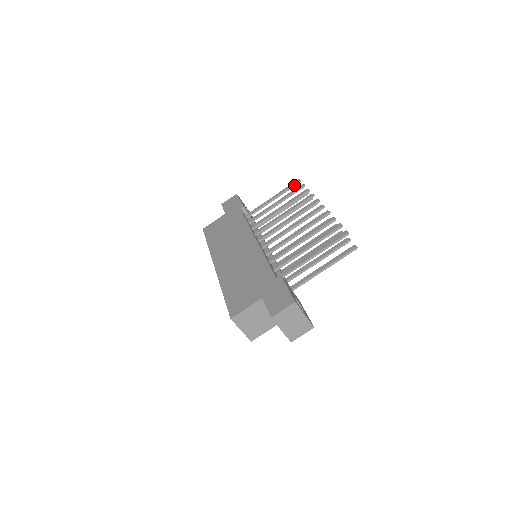
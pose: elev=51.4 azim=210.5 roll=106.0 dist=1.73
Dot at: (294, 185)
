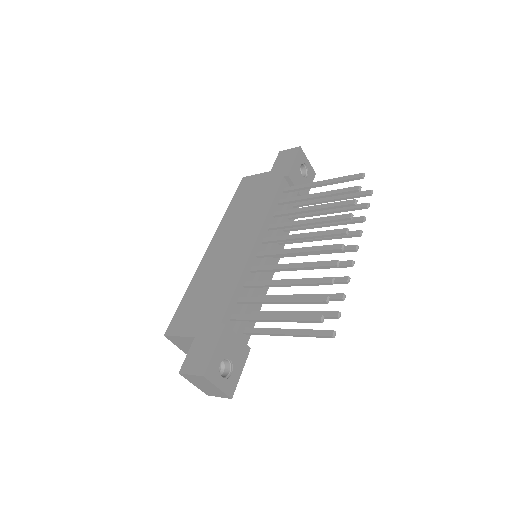
Dot at: (353, 179)
